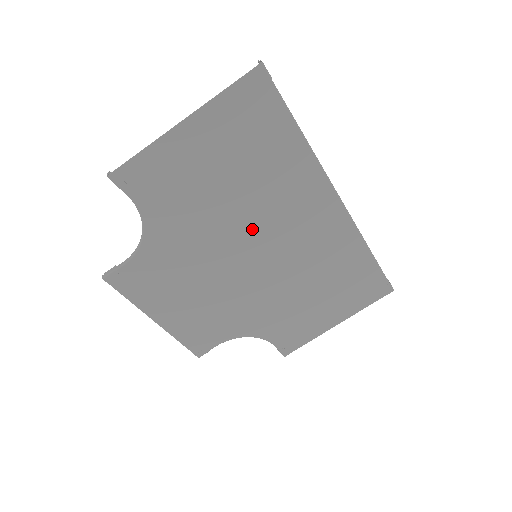
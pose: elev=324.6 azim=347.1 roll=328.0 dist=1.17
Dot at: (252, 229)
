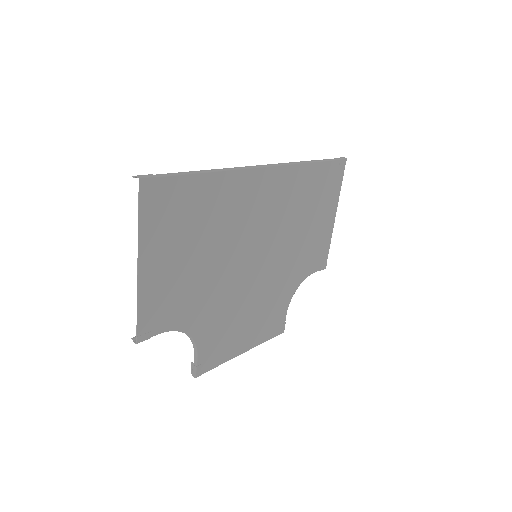
Dot at: (238, 250)
